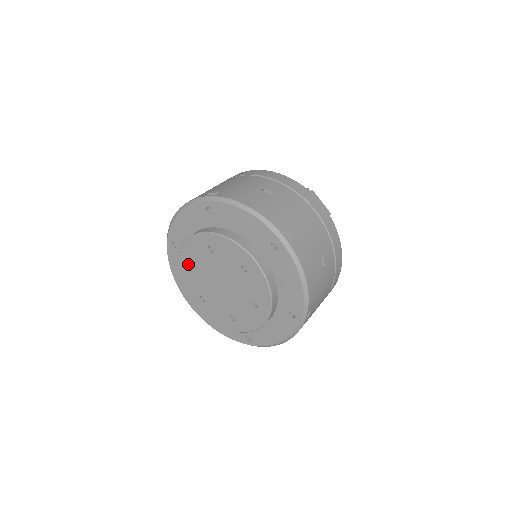
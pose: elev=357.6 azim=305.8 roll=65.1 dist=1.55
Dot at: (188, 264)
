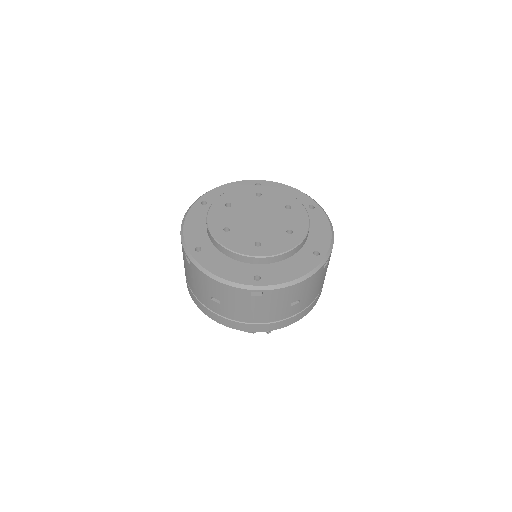
Dot at: (225, 204)
